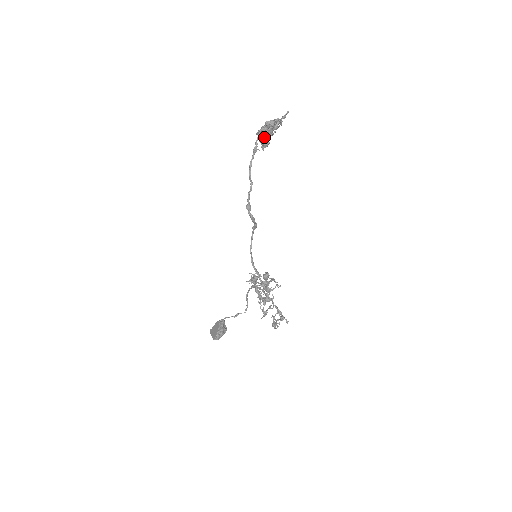
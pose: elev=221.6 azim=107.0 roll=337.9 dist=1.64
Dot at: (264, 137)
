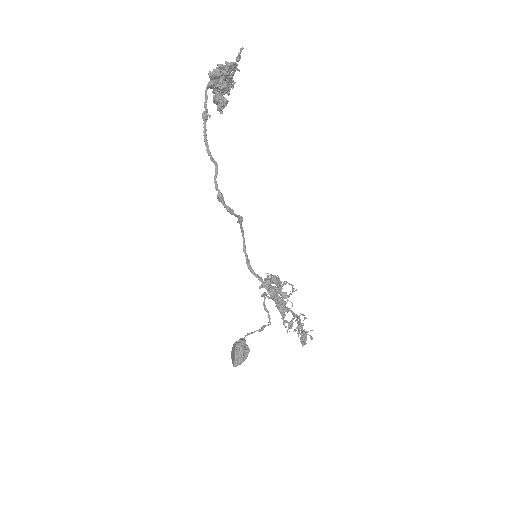
Dot at: (216, 95)
